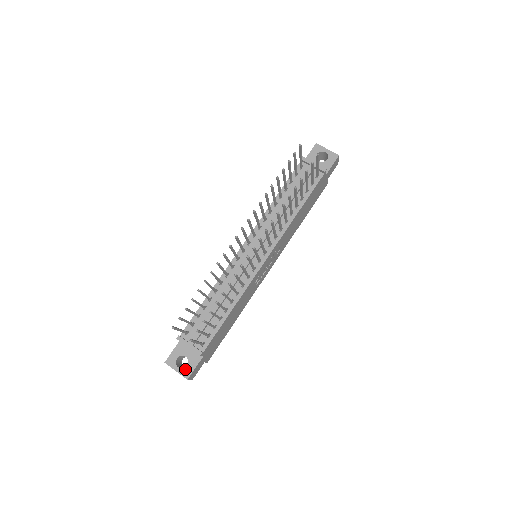
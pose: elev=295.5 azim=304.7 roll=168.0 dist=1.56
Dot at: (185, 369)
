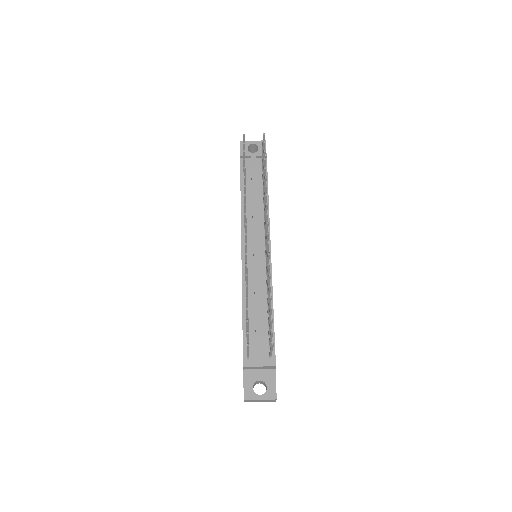
Dot at: (267, 392)
